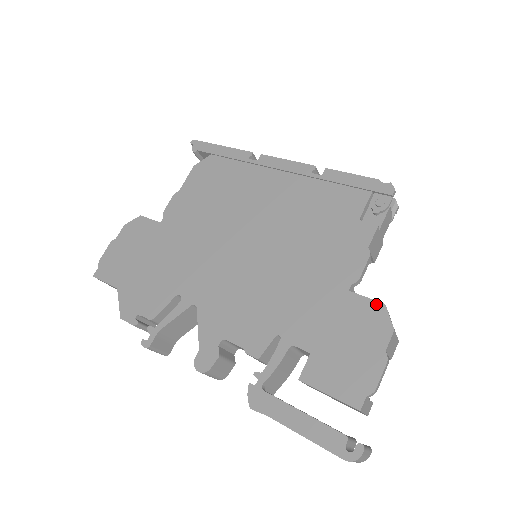
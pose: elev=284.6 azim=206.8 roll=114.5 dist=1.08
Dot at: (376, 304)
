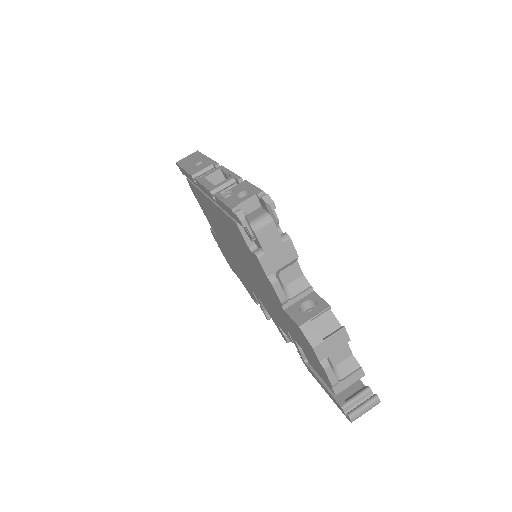
Dot at: (296, 326)
